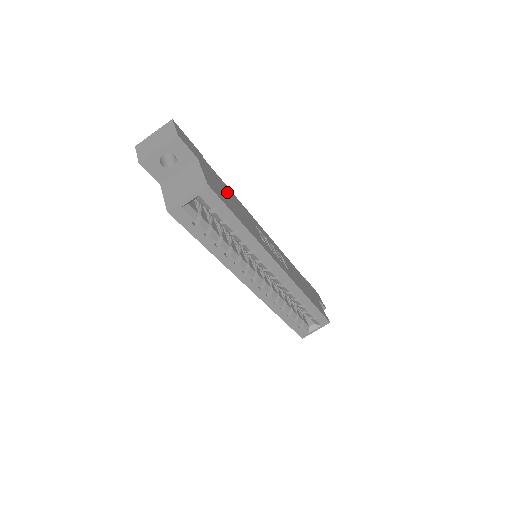
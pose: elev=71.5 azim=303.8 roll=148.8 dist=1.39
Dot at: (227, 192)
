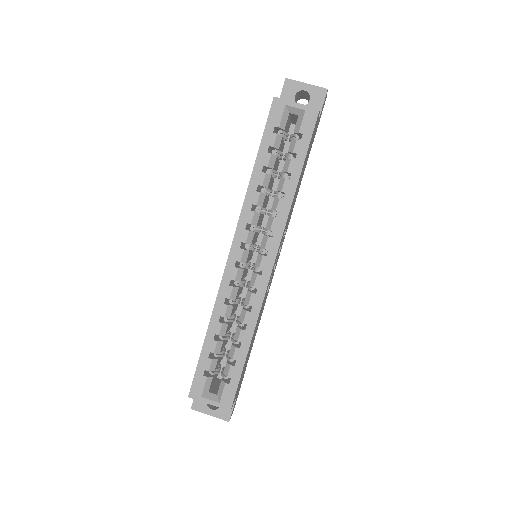
Dot at: (303, 172)
